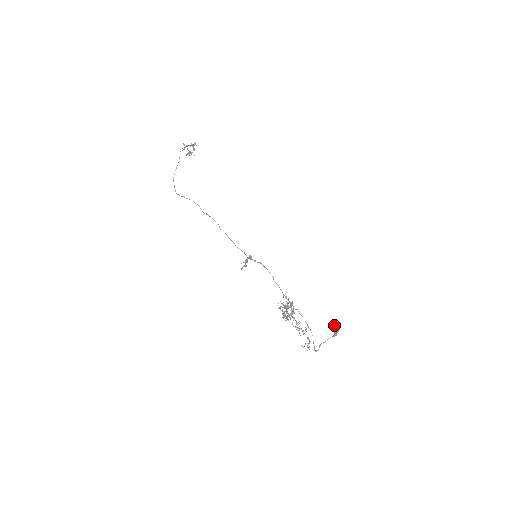
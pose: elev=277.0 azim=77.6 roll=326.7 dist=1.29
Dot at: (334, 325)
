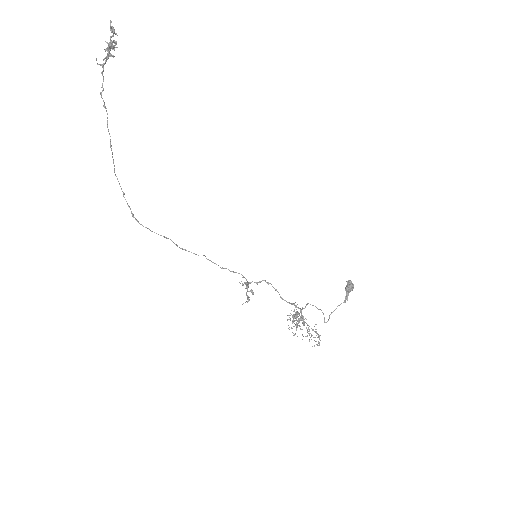
Dot at: (346, 287)
